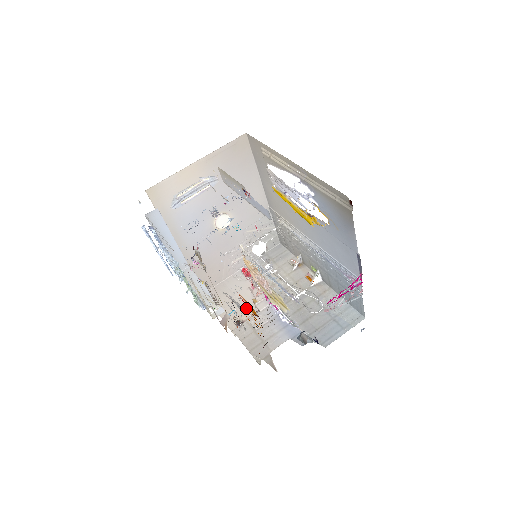
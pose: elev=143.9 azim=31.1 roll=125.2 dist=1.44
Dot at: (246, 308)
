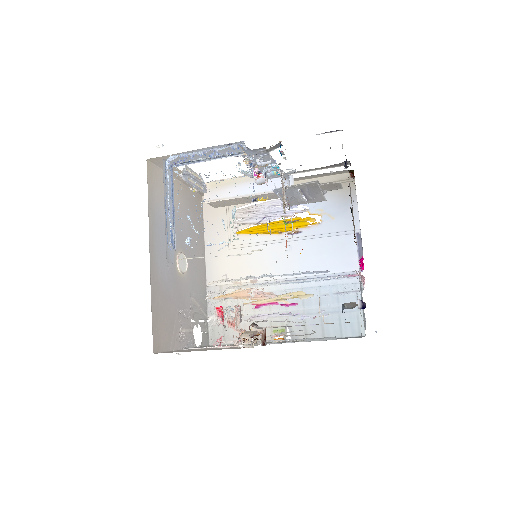
Dot at: occluded
